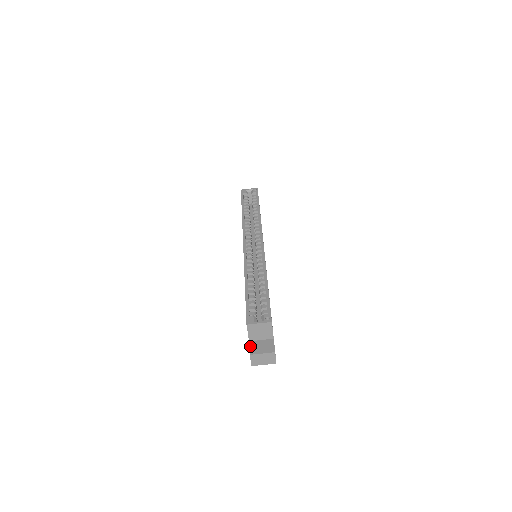
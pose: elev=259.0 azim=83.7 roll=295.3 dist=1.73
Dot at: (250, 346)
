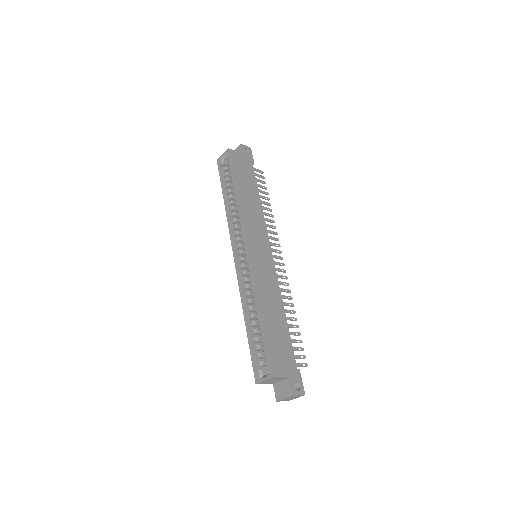
Dot at: (274, 390)
